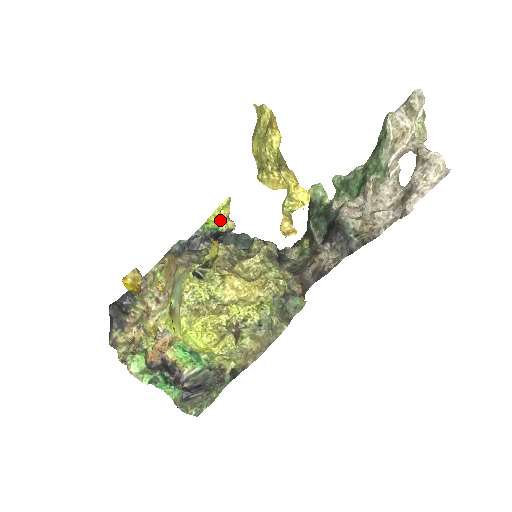
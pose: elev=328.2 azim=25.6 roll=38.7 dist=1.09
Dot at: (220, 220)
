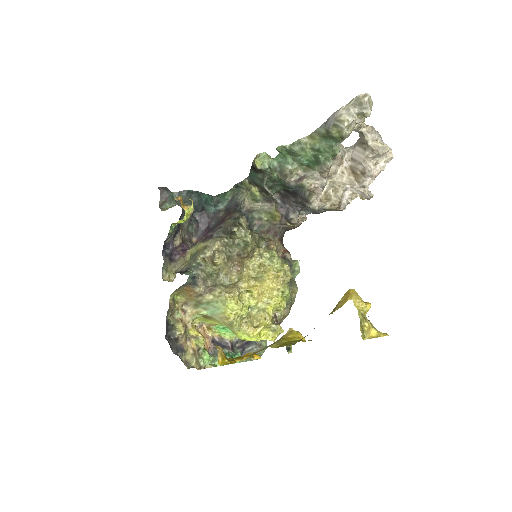
Dot at: occluded
